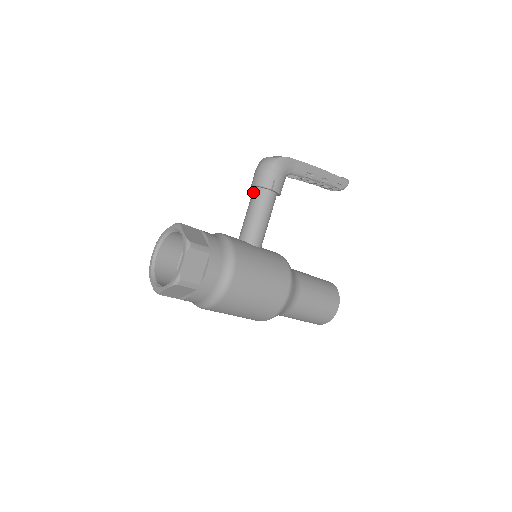
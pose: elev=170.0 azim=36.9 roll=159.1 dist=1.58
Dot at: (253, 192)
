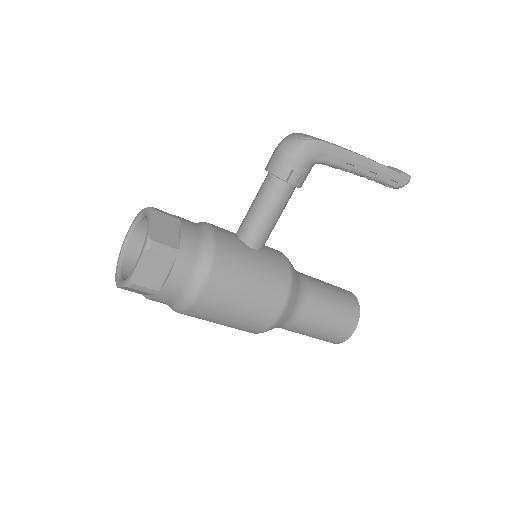
Dot at: (265, 178)
